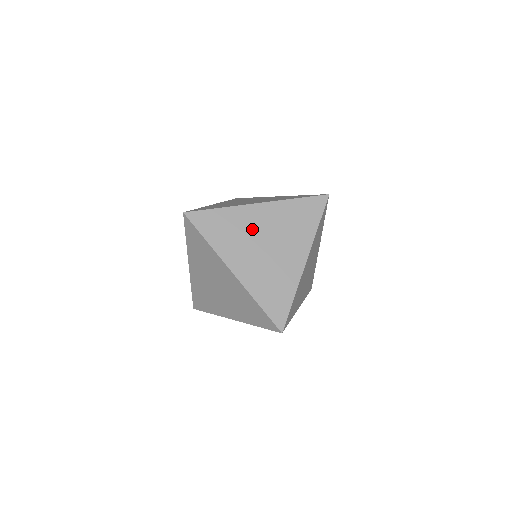
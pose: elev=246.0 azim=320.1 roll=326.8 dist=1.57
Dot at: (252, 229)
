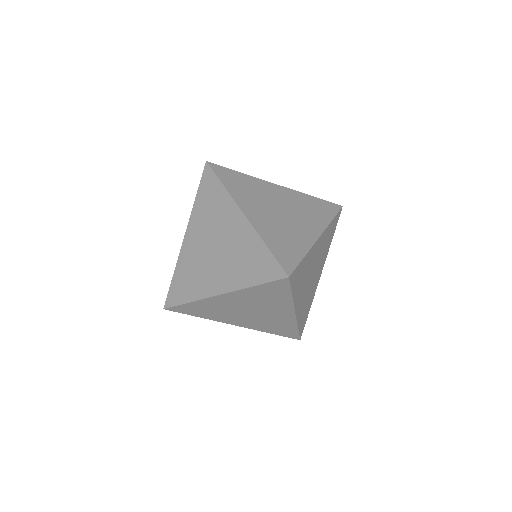
Dot at: (269, 196)
